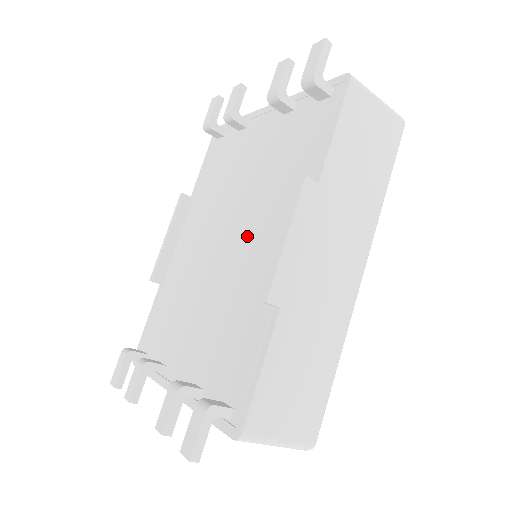
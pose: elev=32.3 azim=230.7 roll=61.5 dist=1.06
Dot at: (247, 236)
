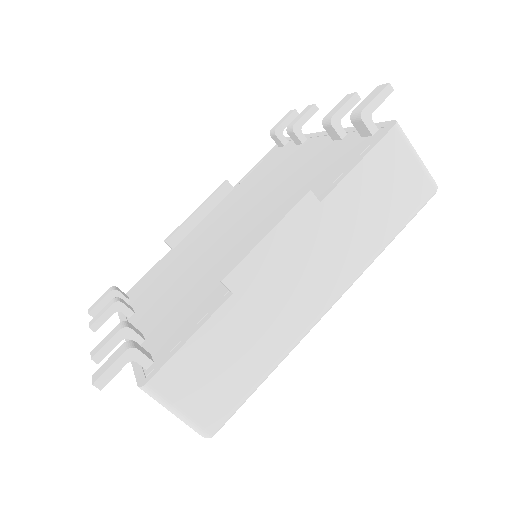
Dot at: (248, 229)
